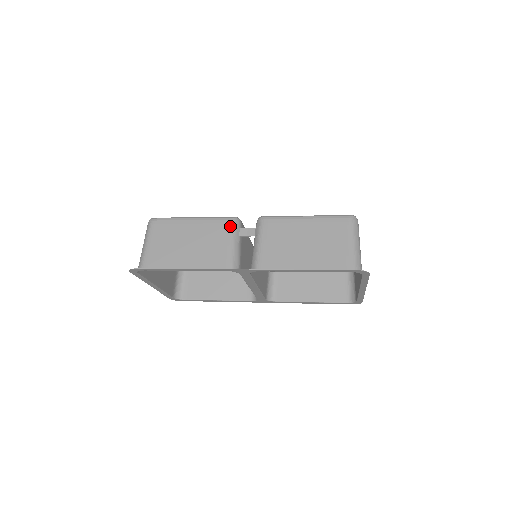
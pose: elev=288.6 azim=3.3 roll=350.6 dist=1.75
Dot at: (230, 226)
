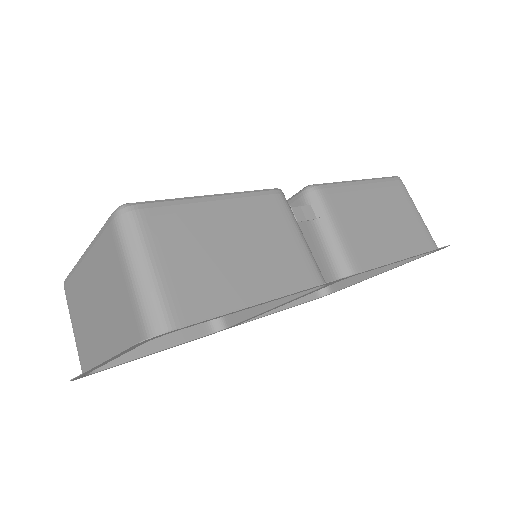
Dot at: (284, 205)
